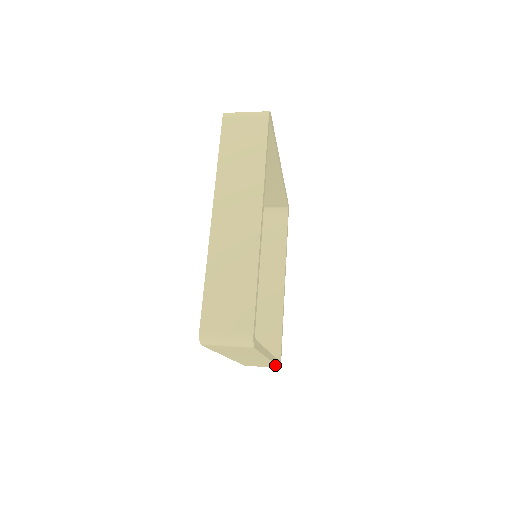
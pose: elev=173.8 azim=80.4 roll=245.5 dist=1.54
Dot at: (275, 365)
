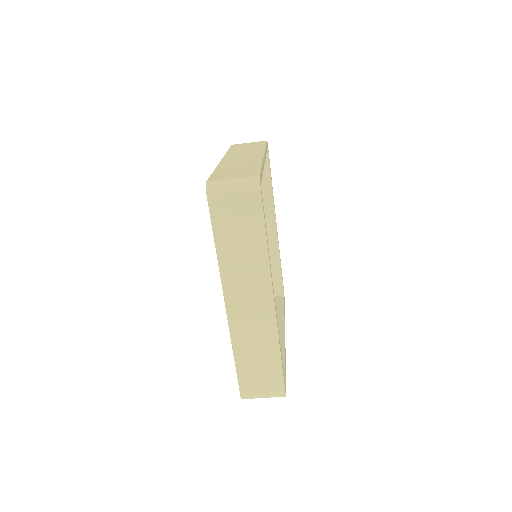
Dot at: (279, 363)
